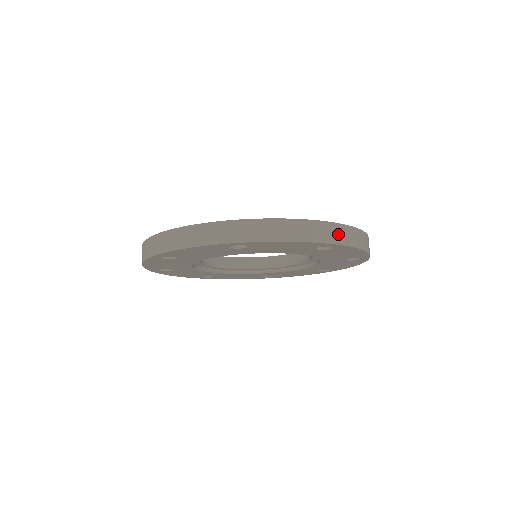
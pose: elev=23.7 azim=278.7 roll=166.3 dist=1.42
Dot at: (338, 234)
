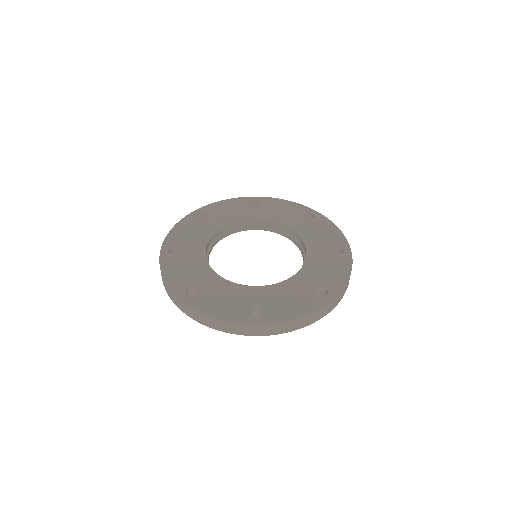
Dot at: (332, 305)
